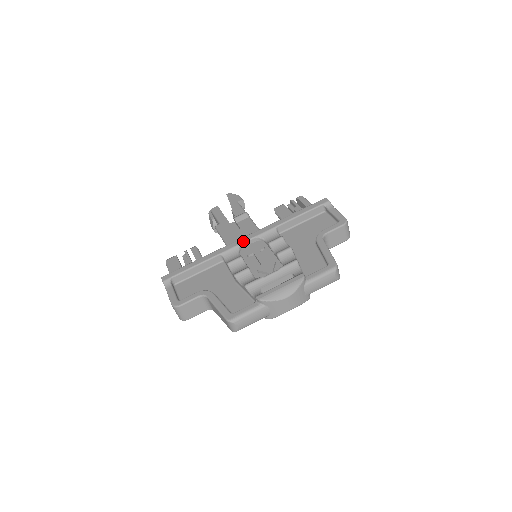
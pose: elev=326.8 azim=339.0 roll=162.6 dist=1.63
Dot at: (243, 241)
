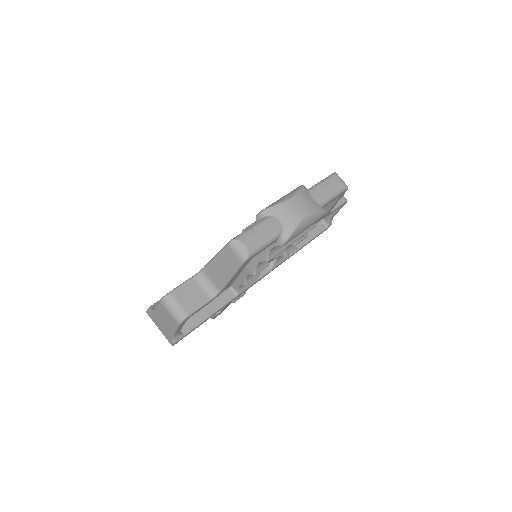
Dot at: occluded
